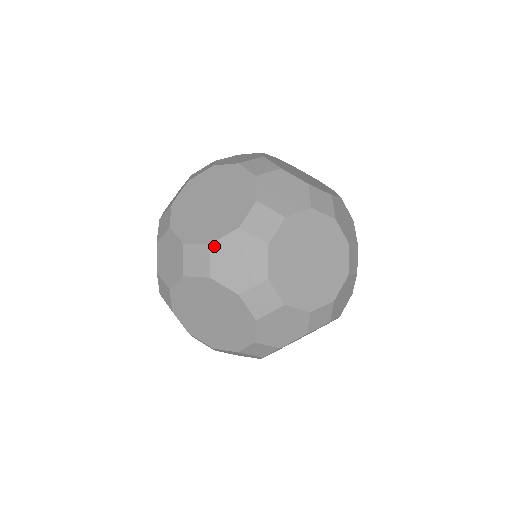
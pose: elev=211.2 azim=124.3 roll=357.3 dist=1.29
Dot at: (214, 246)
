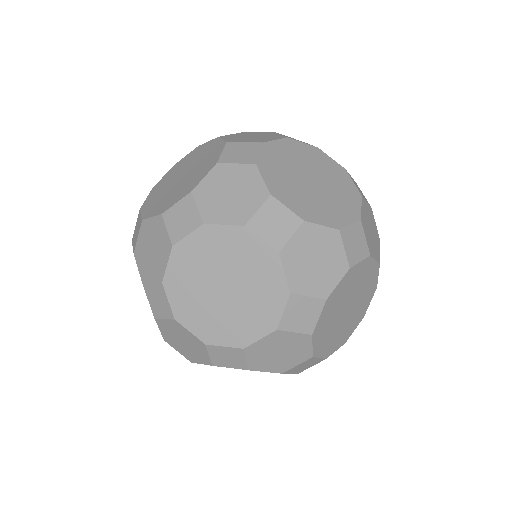
Dot at: (306, 226)
